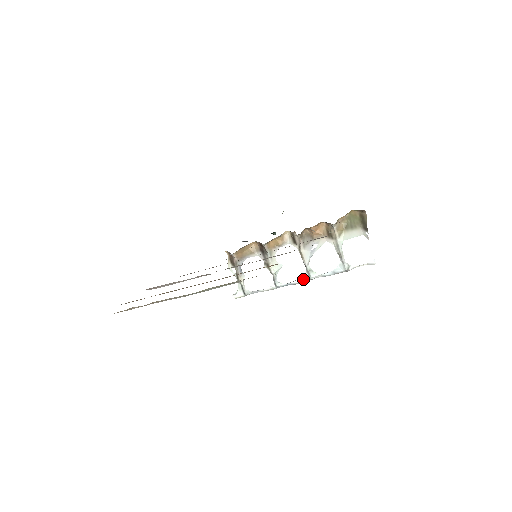
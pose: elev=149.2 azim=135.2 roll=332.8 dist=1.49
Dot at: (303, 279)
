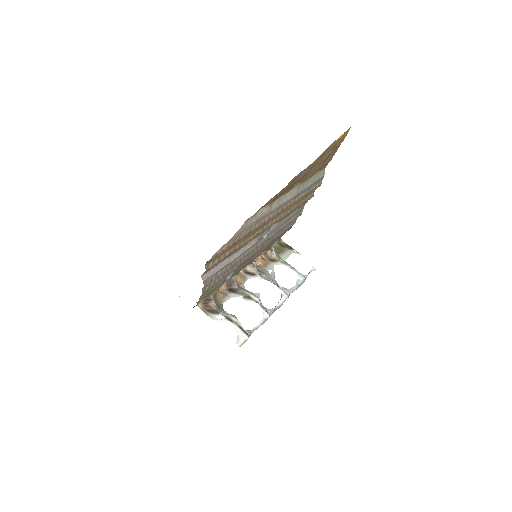
Dot at: (283, 298)
